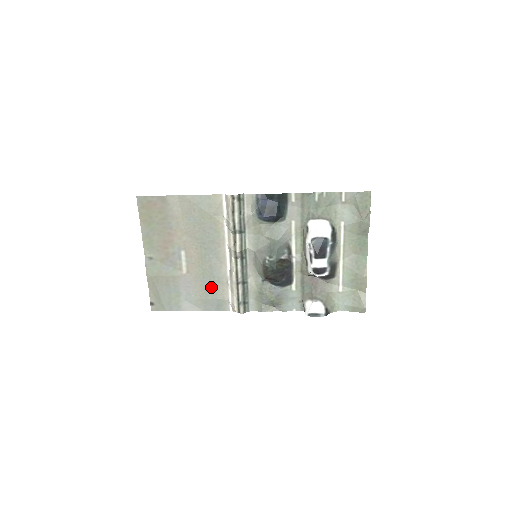
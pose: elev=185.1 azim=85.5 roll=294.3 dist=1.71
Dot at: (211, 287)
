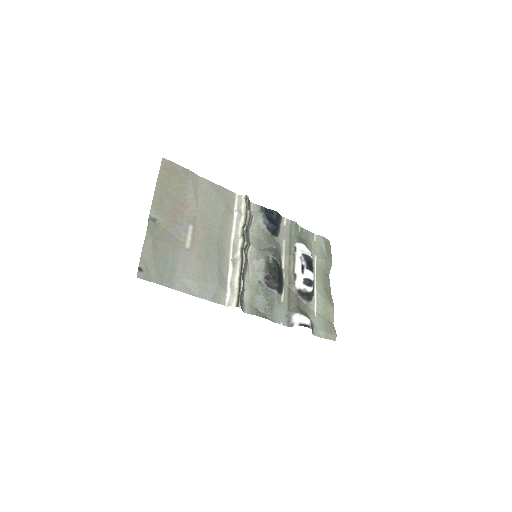
Dot at: (212, 271)
